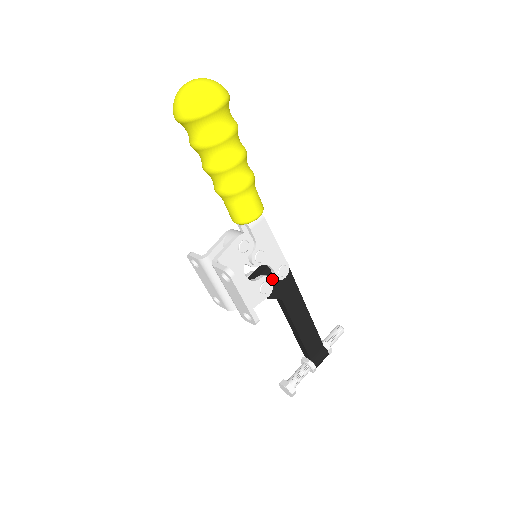
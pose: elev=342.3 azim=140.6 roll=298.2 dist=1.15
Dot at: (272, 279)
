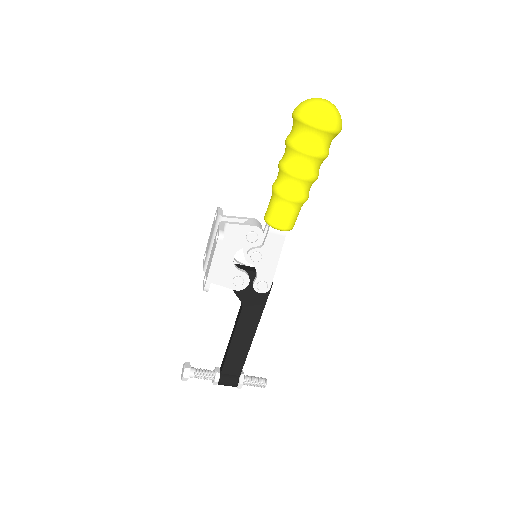
Dot at: (250, 284)
